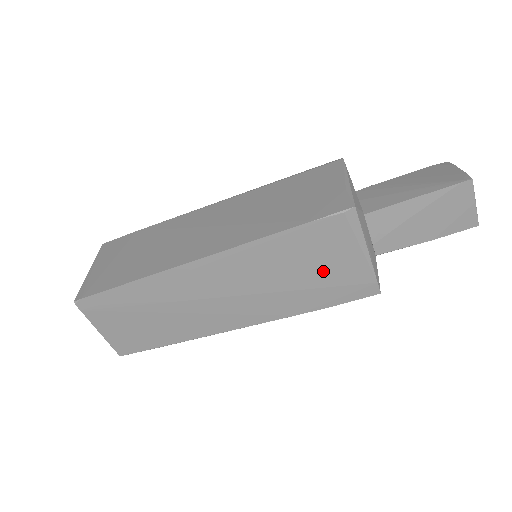
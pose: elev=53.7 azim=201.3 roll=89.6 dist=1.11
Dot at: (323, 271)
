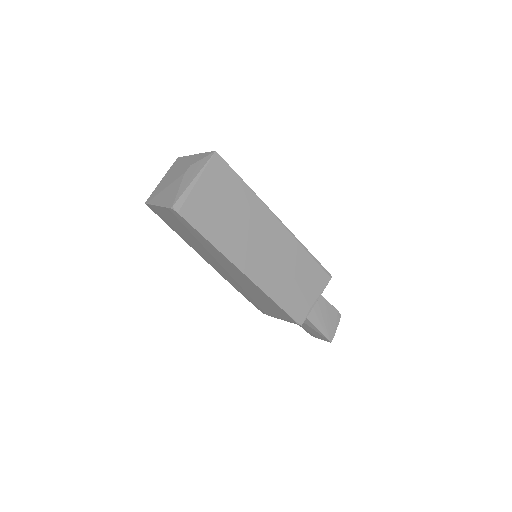
Dot at: (263, 305)
